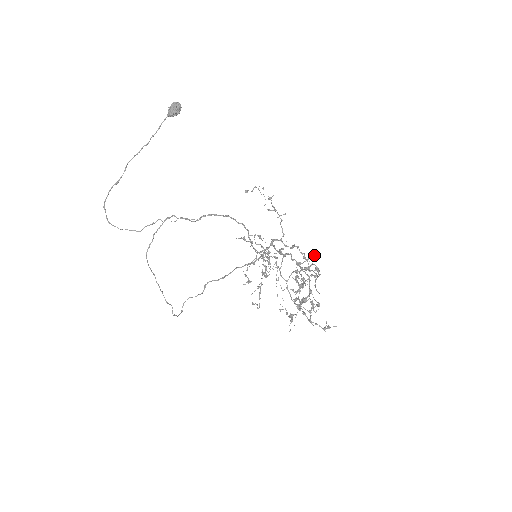
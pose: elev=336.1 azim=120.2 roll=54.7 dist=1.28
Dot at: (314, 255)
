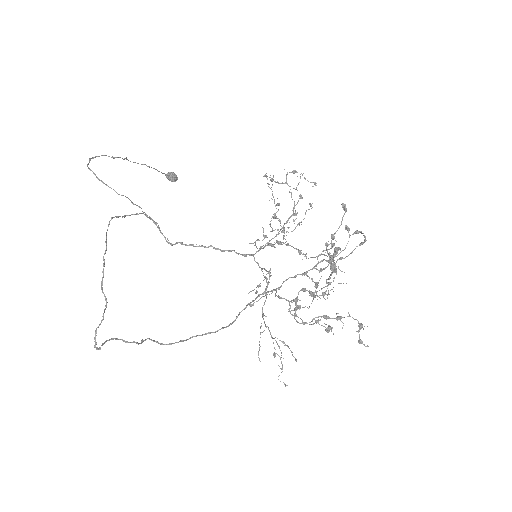
Dot at: occluded
